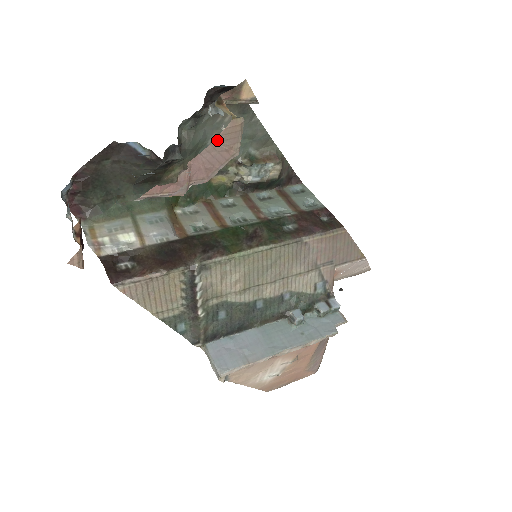
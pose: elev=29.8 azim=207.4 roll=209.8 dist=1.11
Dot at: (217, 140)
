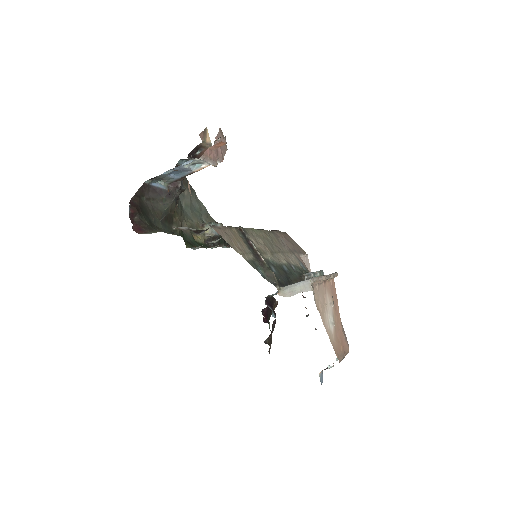
Dot at: (220, 132)
